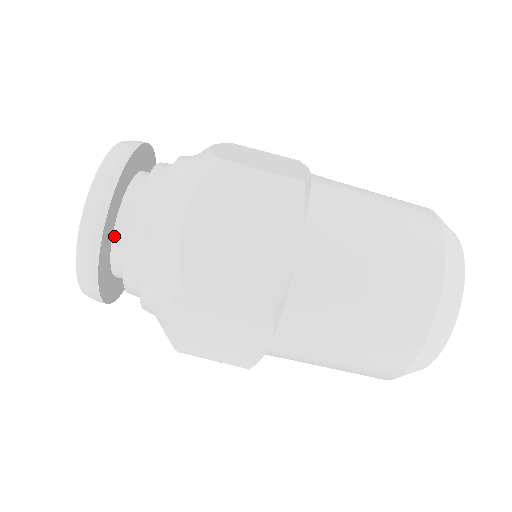
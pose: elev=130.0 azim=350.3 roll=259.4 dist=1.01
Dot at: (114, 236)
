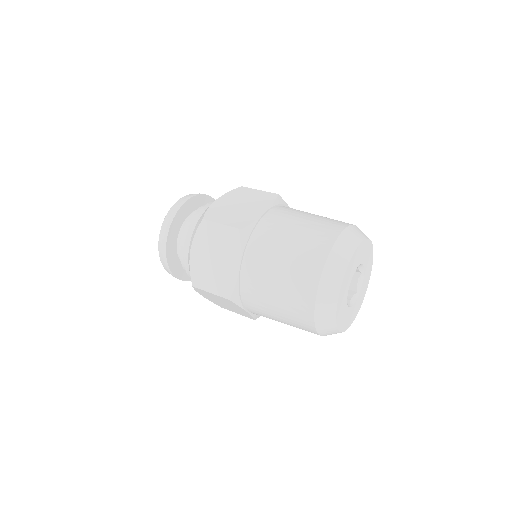
Dot at: (184, 222)
